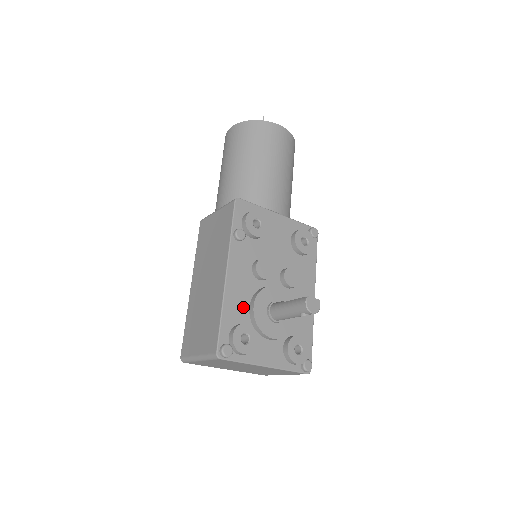
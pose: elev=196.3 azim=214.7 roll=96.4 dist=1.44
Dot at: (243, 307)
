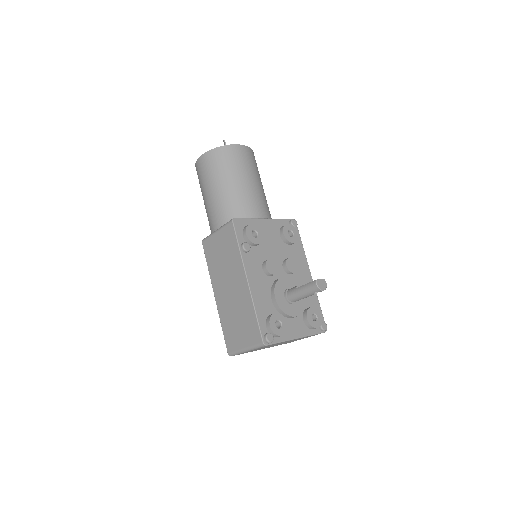
Dot at: (267, 301)
